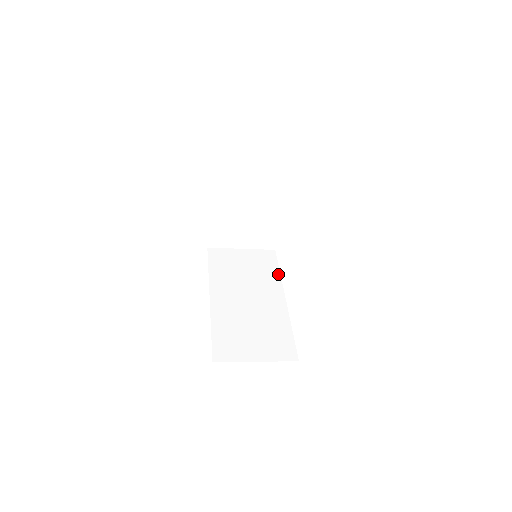
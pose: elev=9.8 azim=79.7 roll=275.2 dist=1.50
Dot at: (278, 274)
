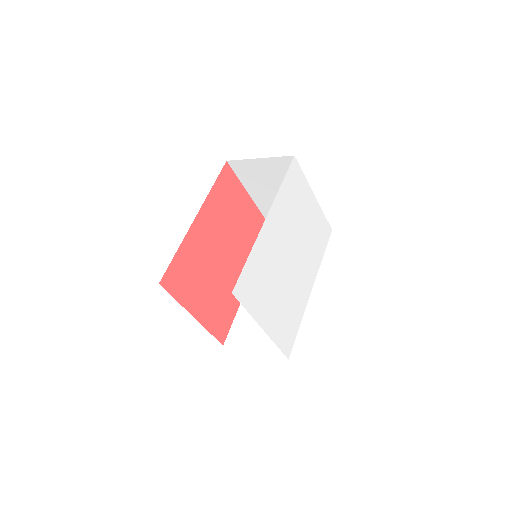
Dot at: occluded
